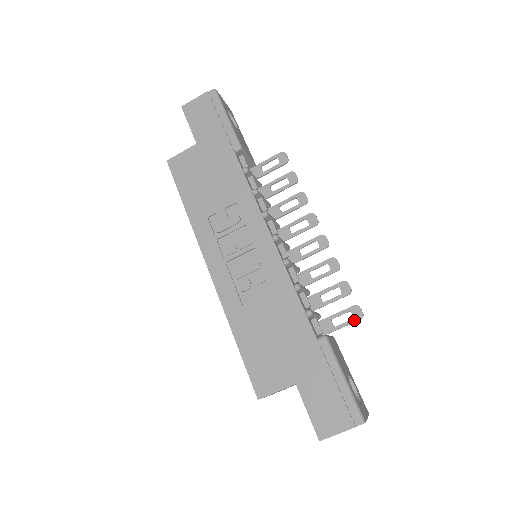
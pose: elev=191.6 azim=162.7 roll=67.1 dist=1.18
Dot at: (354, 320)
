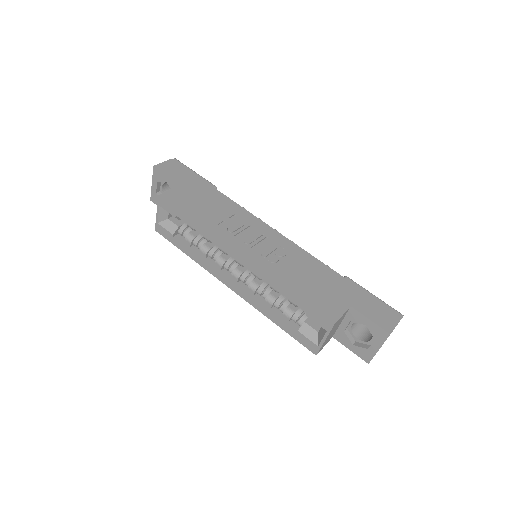
Dot at: occluded
